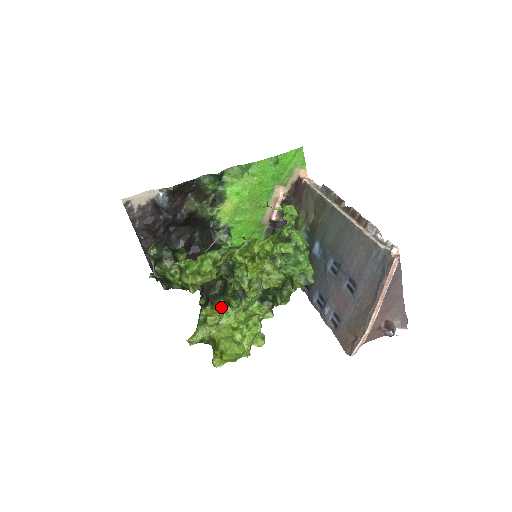
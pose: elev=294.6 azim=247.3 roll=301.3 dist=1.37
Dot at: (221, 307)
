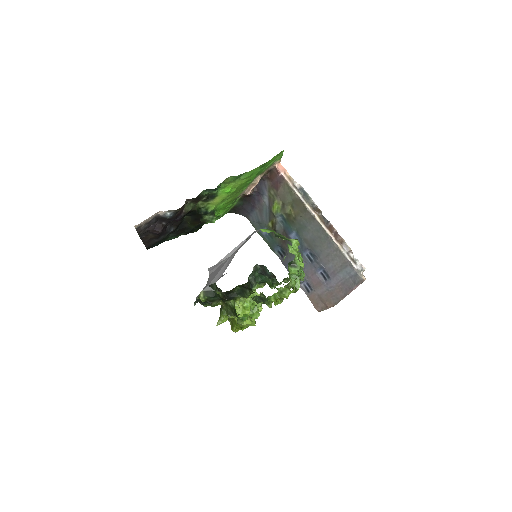
Dot at: (238, 301)
